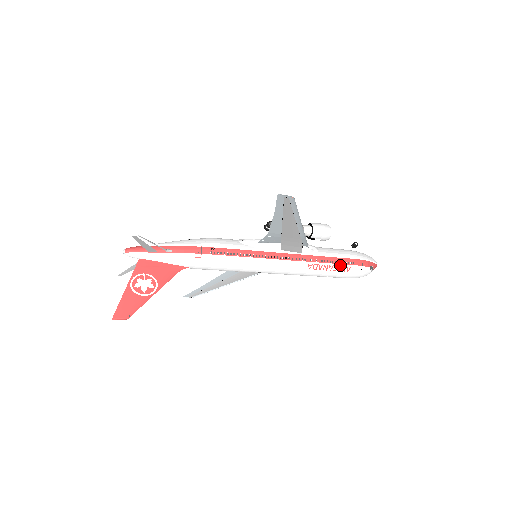
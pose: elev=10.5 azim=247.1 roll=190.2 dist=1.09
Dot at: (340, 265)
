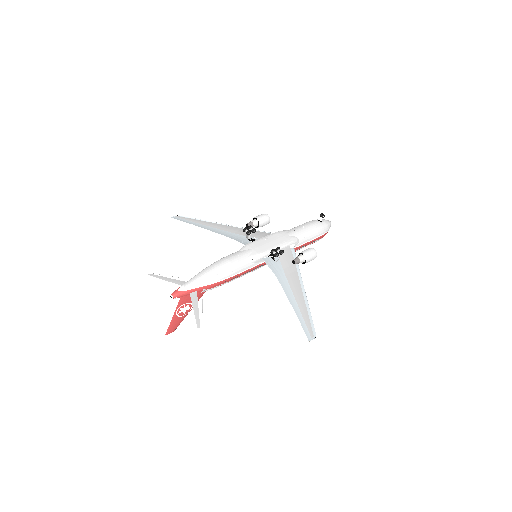
Dot at: occluded
